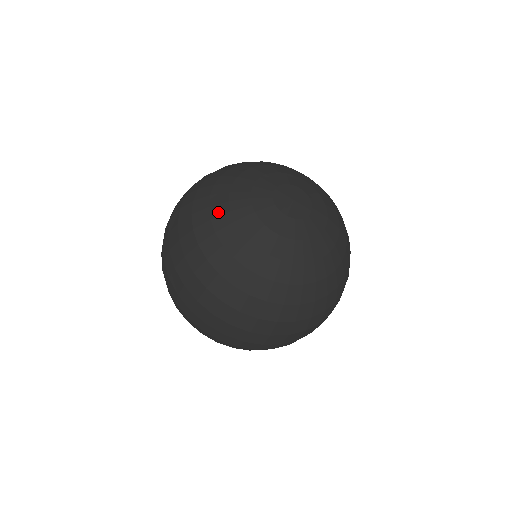
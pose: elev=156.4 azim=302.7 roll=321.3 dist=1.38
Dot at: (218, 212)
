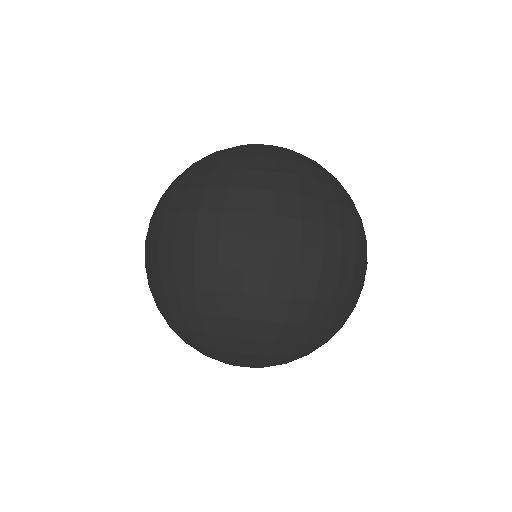
Dot at: (214, 154)
